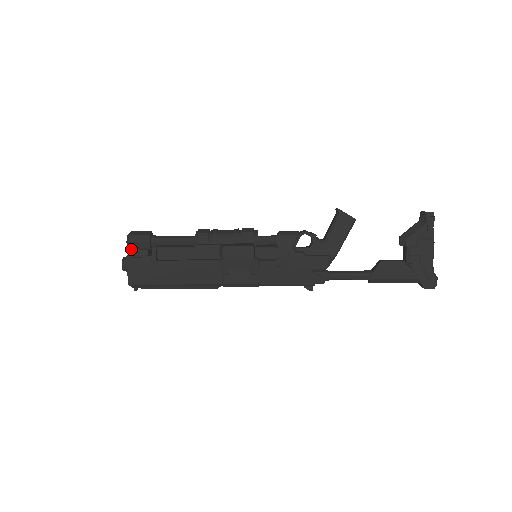
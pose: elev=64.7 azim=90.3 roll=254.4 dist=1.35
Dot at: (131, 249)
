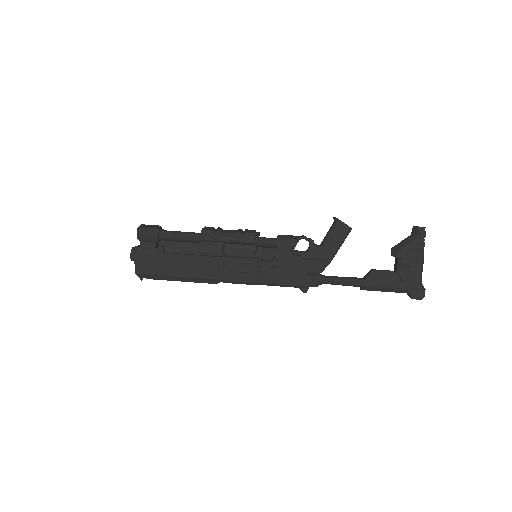
Dot at: (140, 240)
